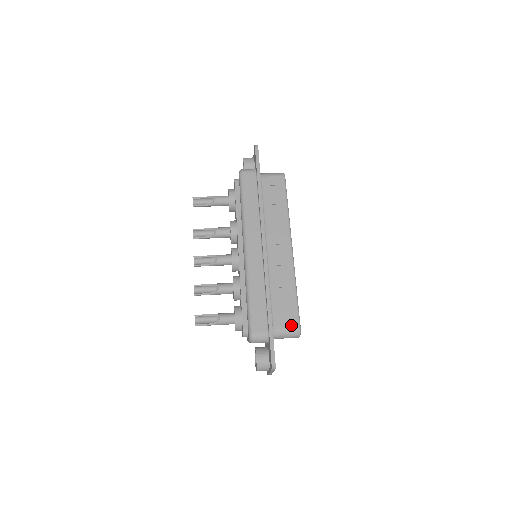
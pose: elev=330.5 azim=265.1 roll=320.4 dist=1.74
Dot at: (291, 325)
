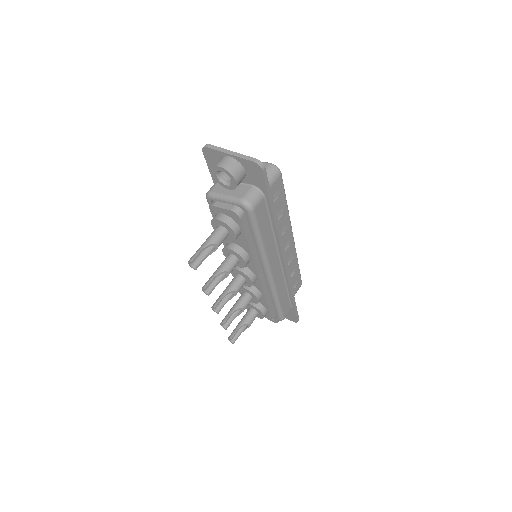
Dot at: (298, 288)
